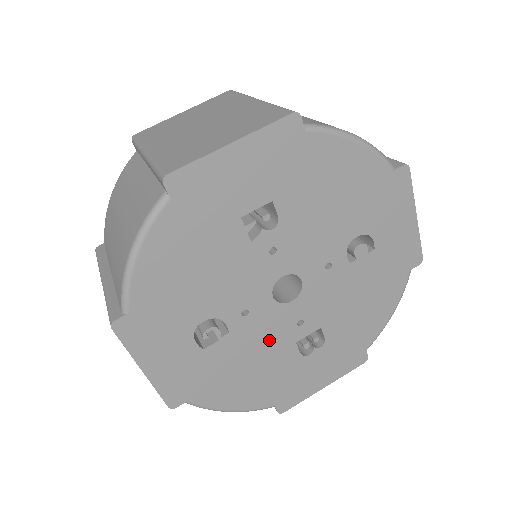
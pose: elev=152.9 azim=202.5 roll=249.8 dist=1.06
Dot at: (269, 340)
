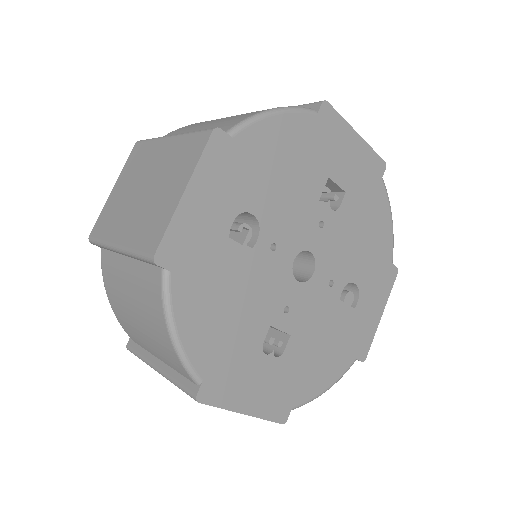
Dot at: (262, 296)
